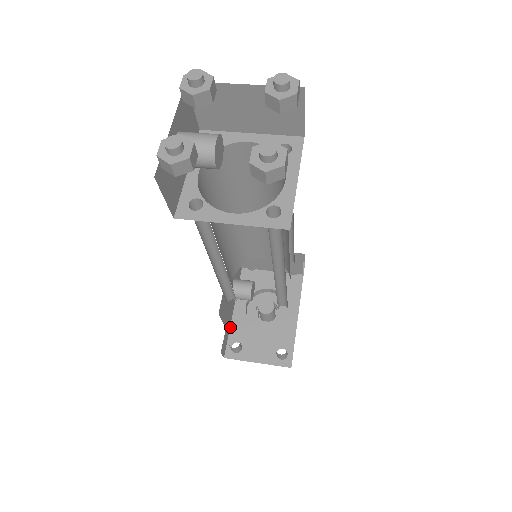
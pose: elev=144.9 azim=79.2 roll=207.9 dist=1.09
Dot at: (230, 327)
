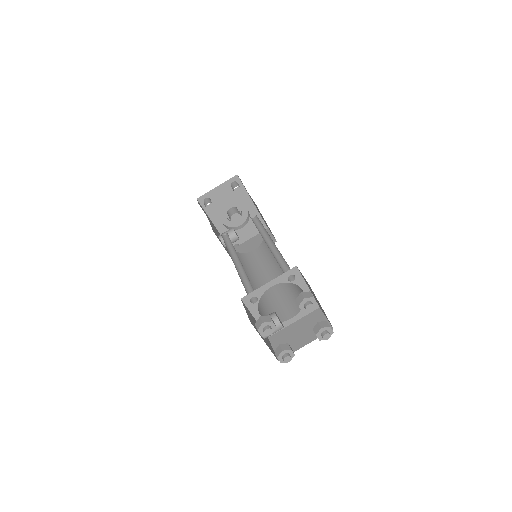
Dot at: occluded
